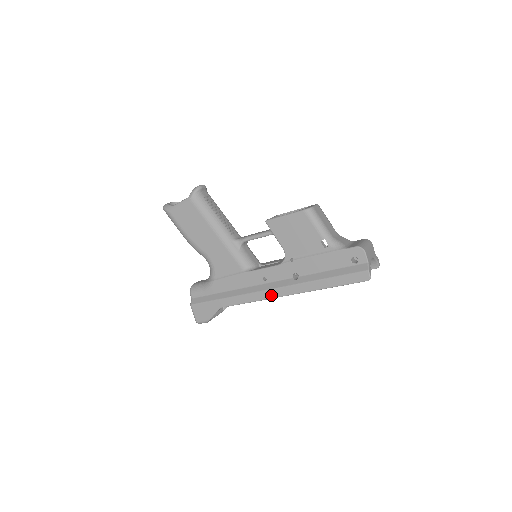
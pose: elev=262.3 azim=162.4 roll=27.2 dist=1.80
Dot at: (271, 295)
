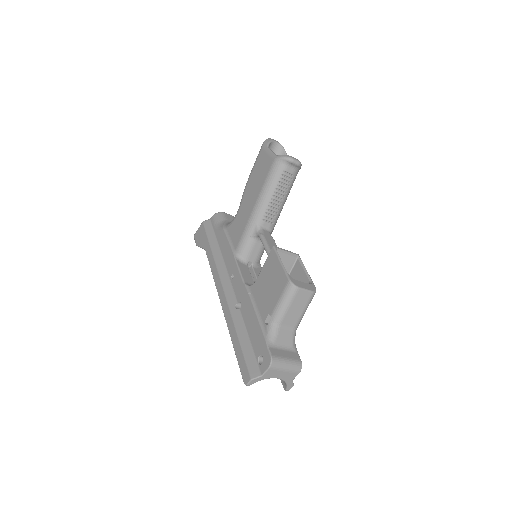
Dot at: (219, 290)
